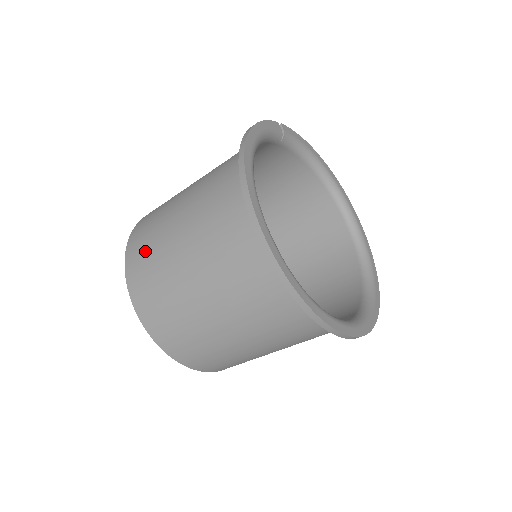
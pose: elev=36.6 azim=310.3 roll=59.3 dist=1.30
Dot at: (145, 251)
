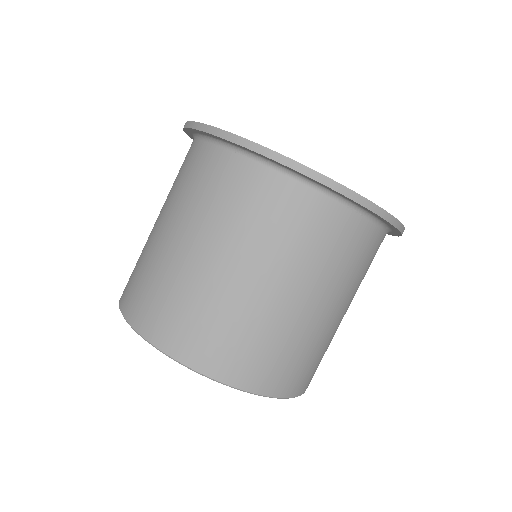
Dot at: occluded
